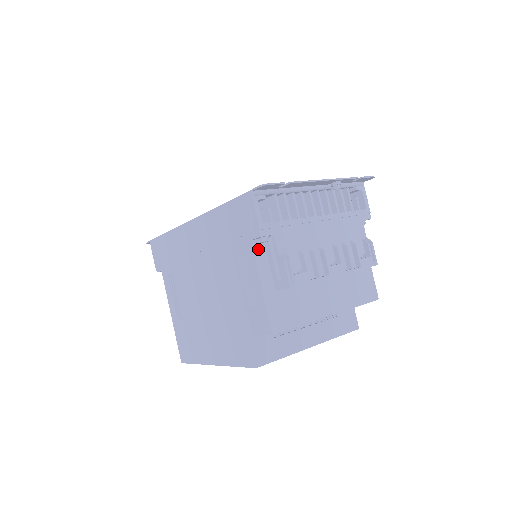
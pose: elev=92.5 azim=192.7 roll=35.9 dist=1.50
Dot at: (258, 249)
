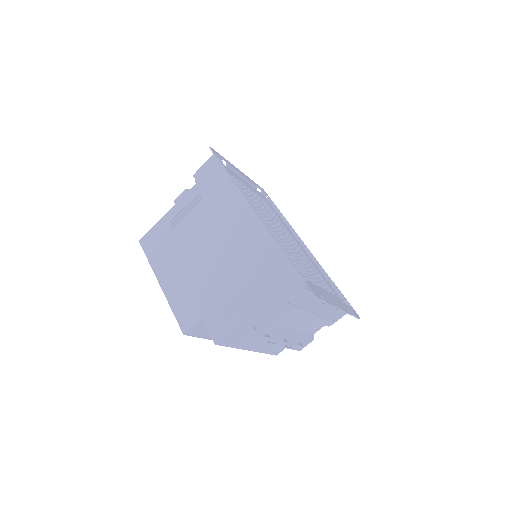
Dot at: (267, 303)
